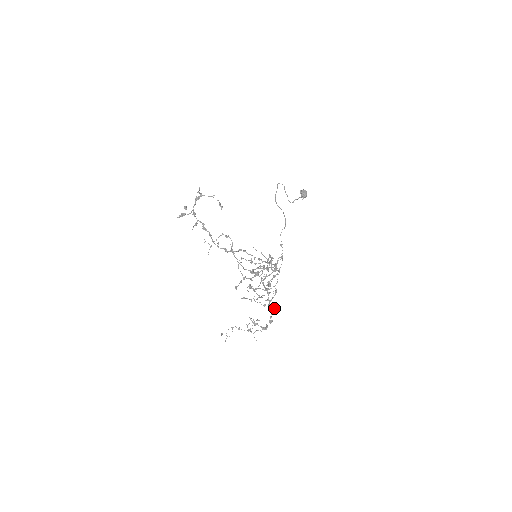
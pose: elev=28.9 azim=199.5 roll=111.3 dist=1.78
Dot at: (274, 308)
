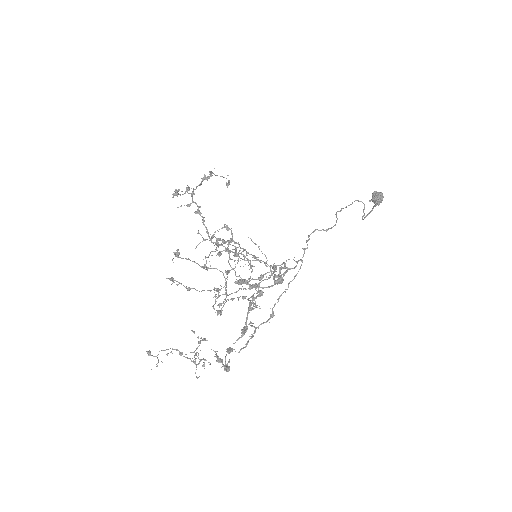
Dot at: (244, 330)
